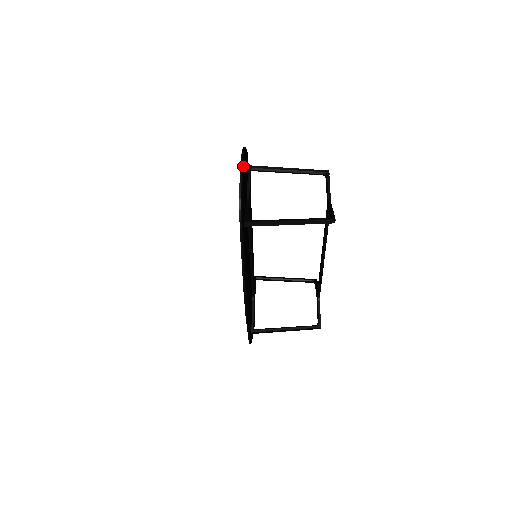
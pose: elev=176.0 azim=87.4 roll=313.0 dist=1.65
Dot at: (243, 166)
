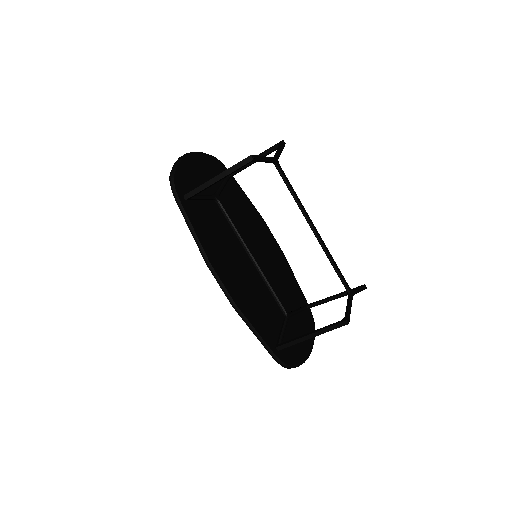
Dot at: (185, 156)
